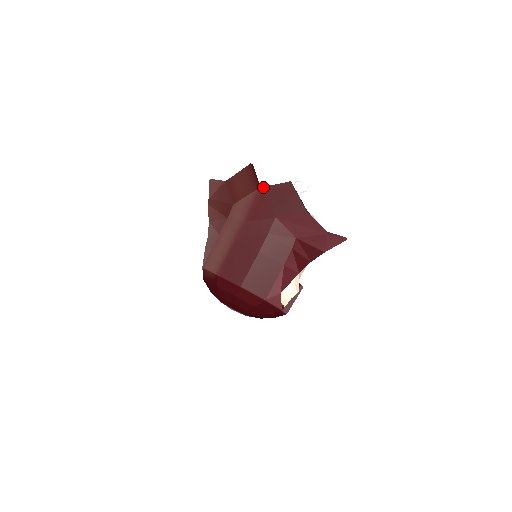
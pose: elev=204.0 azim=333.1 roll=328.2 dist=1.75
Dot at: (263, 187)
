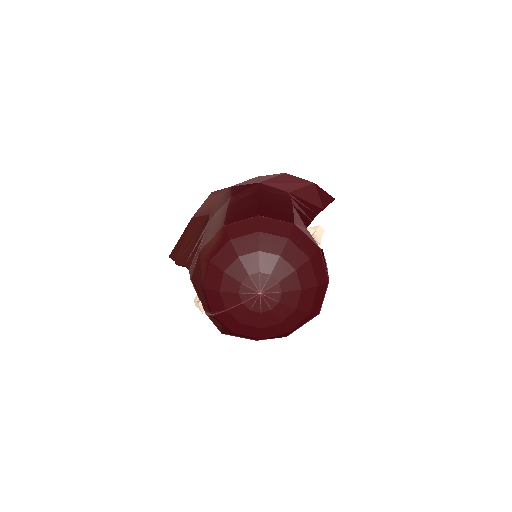
Dot at: (234, 185)
